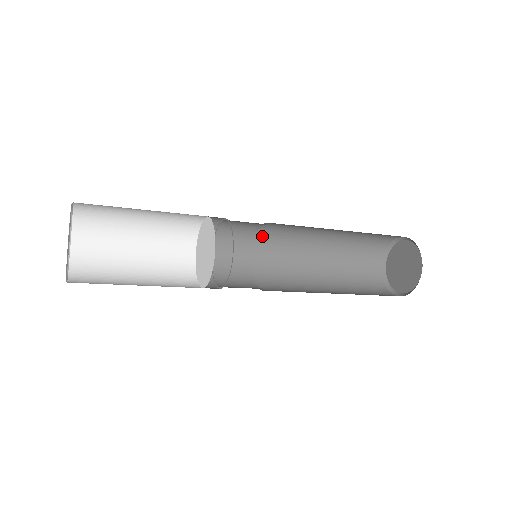
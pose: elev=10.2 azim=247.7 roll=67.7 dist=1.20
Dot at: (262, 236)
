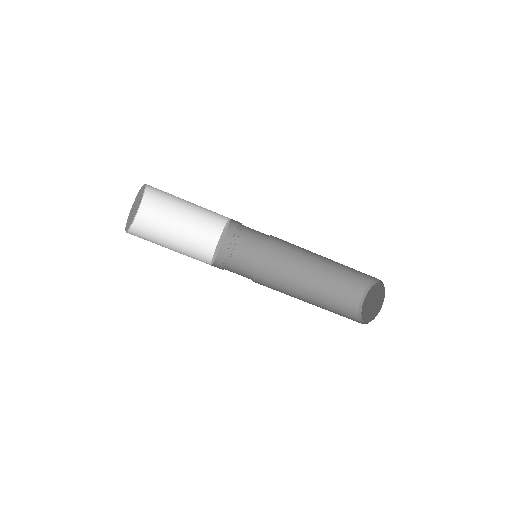
Dot at: (257, 278)
